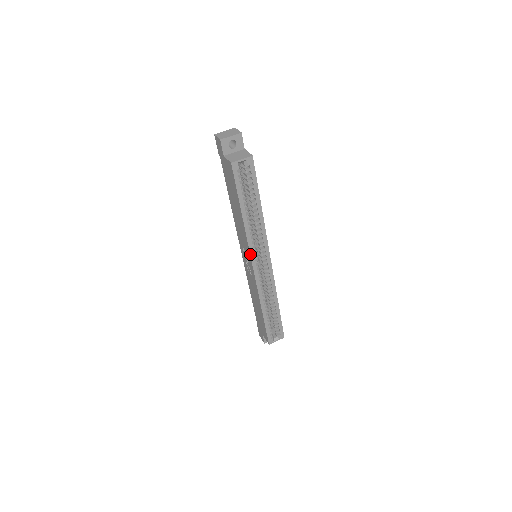
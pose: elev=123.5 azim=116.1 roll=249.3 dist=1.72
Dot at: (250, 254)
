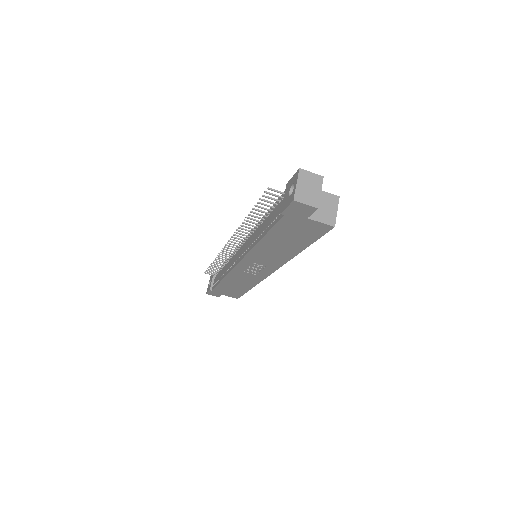
Dot at: occluded
